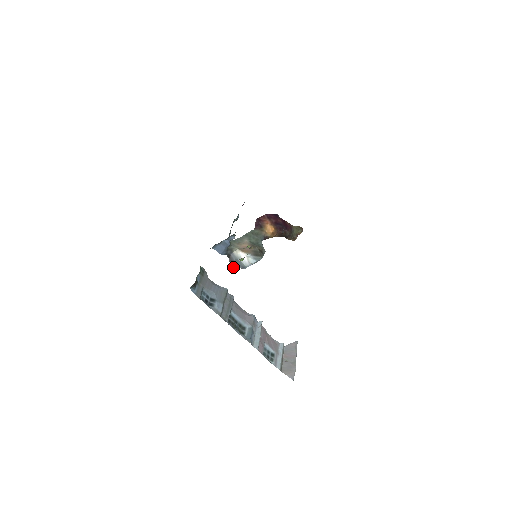
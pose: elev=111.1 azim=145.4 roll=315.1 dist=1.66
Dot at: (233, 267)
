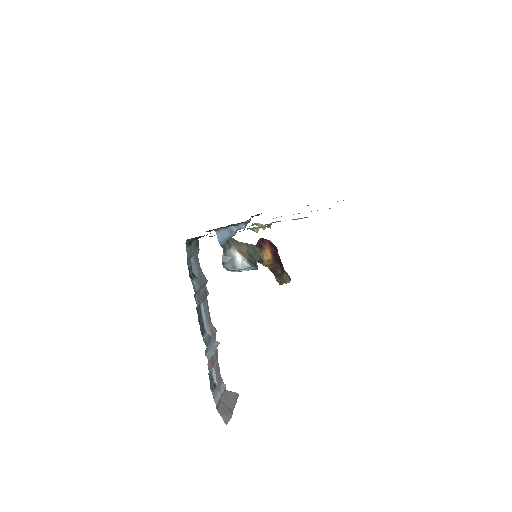
Dot at: (222, 264)
